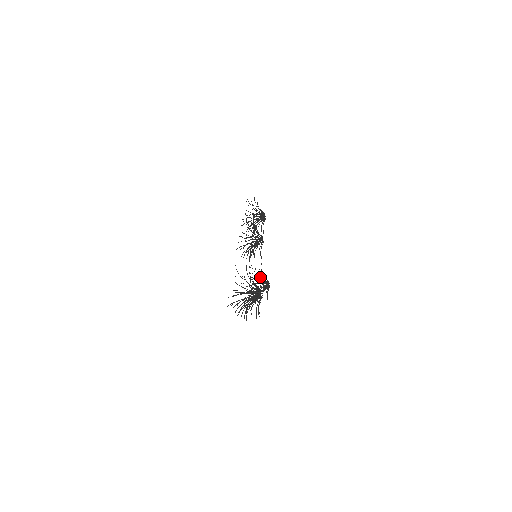
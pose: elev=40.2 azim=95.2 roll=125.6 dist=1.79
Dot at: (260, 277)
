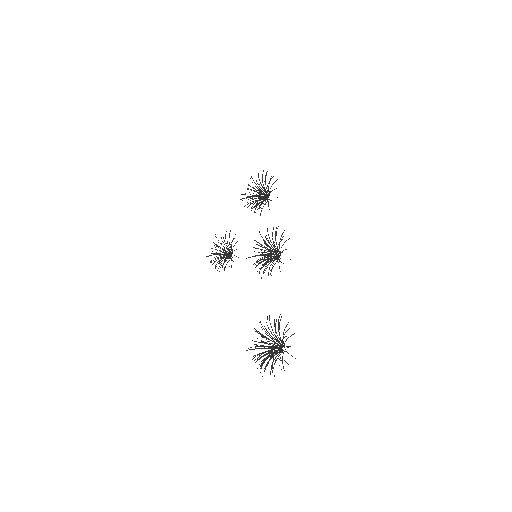
Dot at: occluded
